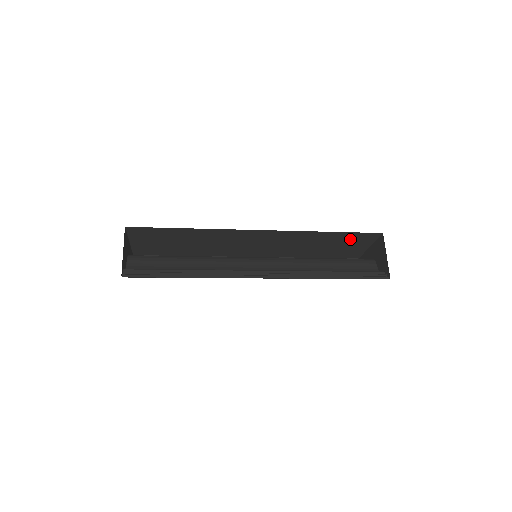
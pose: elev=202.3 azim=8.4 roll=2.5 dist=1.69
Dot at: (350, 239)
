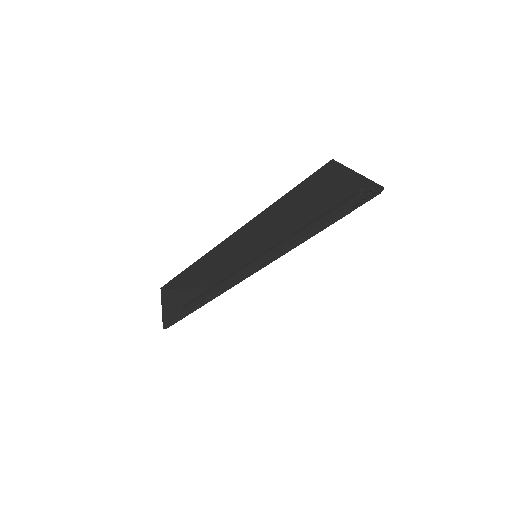
Dot at: (319, 185)
